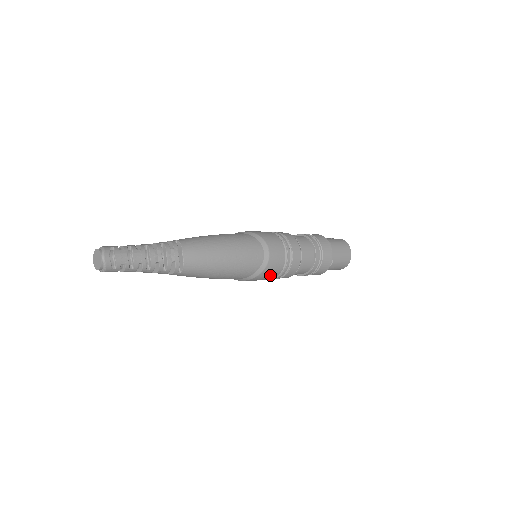
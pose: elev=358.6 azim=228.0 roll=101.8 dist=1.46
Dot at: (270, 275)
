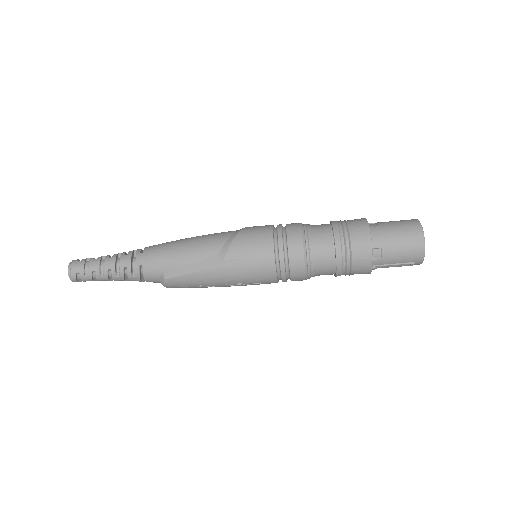
Dot at: (258, 232)
